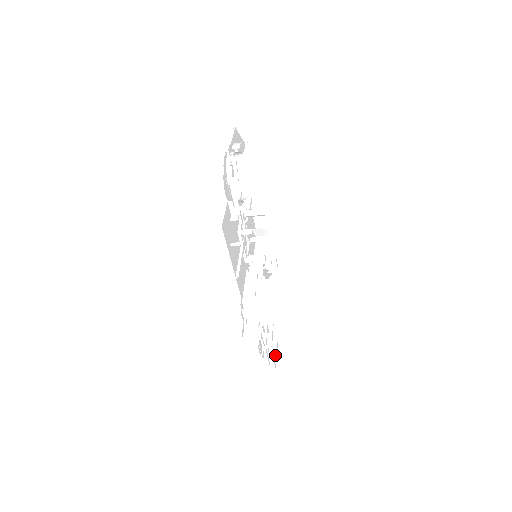
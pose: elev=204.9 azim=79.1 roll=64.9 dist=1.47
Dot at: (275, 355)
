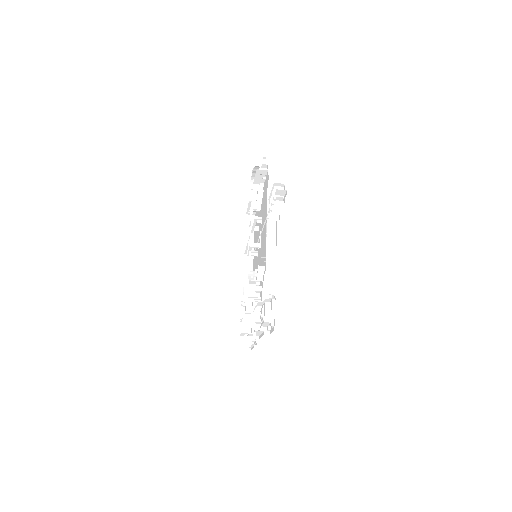
Dot at: (273, 309)
